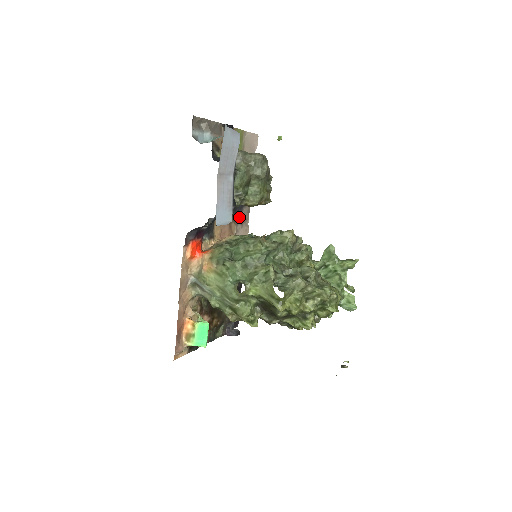
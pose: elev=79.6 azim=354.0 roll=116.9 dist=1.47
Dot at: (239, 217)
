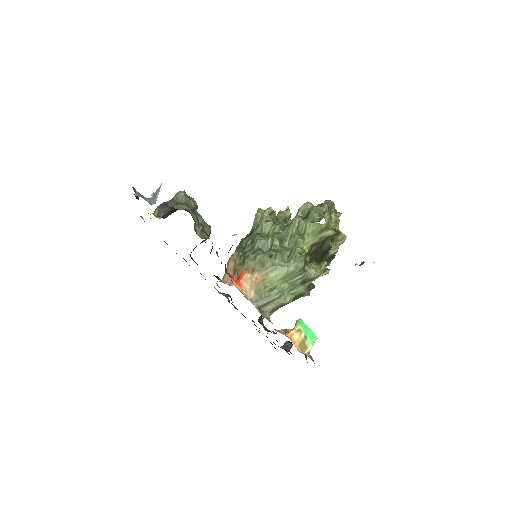
Dot at: occluded
